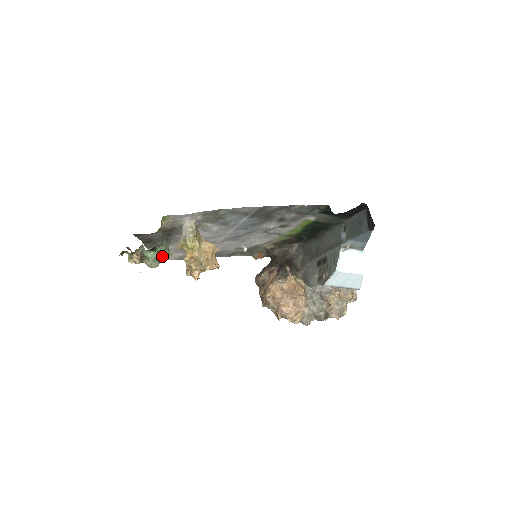
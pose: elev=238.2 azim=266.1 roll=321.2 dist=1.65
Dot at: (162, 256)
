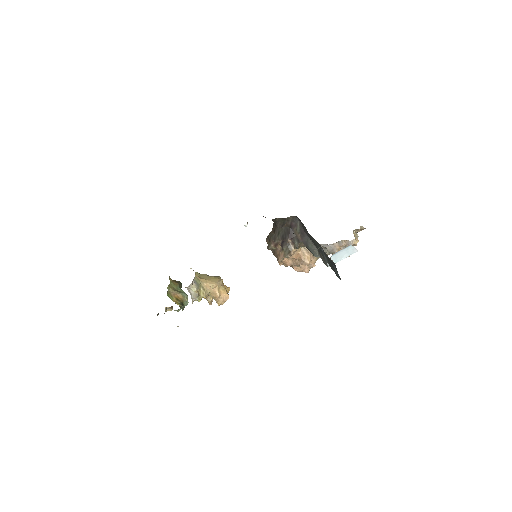
Dot at: occluded
